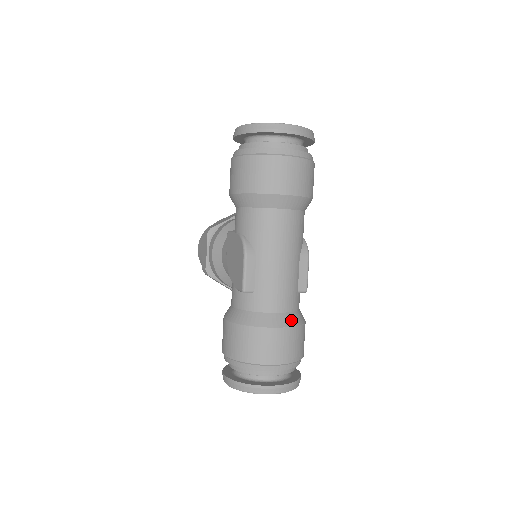
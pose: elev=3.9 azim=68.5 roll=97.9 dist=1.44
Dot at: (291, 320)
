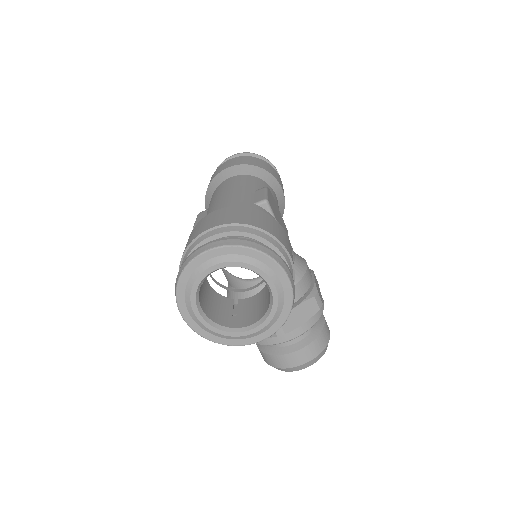
Dot at: occluded
